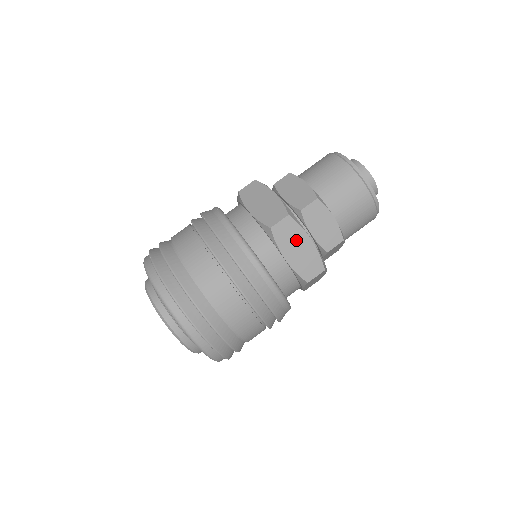
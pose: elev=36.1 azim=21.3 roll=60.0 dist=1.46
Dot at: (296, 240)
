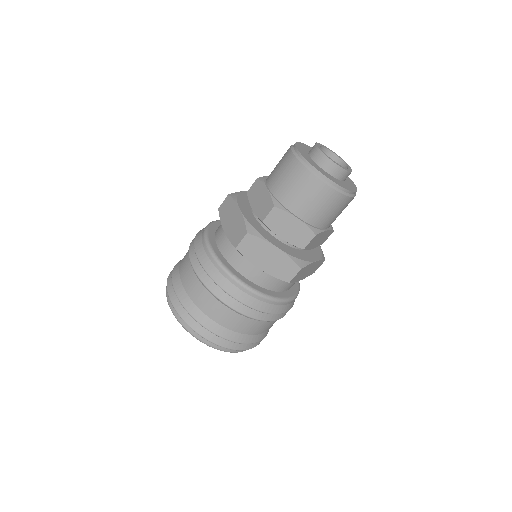
Dot at: (263, 251)
